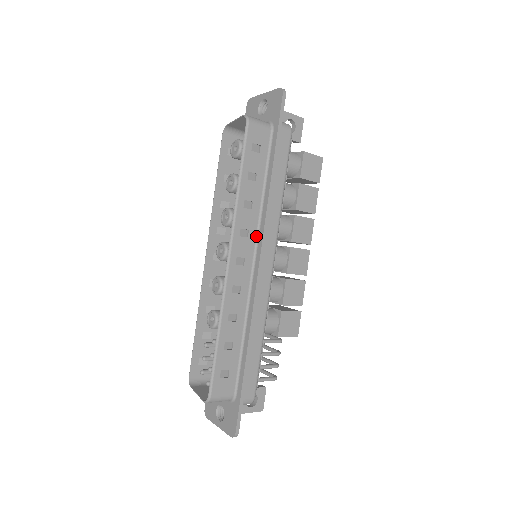
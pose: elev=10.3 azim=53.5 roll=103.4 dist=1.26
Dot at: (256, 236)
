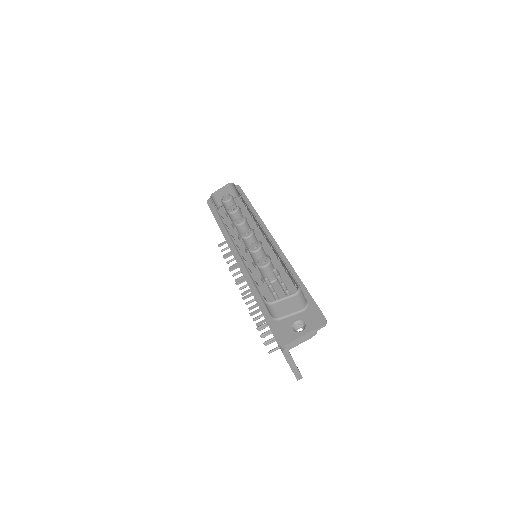
Dot at: occluded
